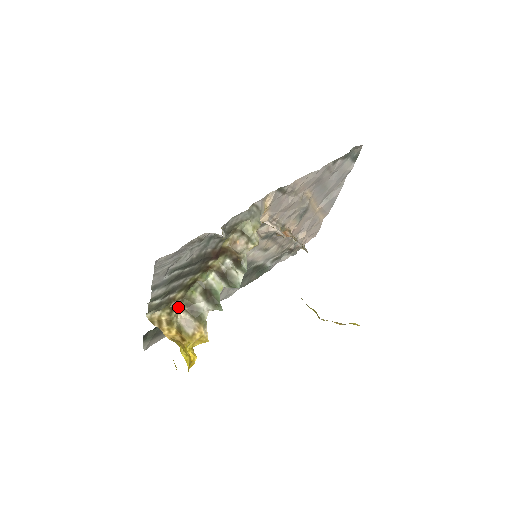
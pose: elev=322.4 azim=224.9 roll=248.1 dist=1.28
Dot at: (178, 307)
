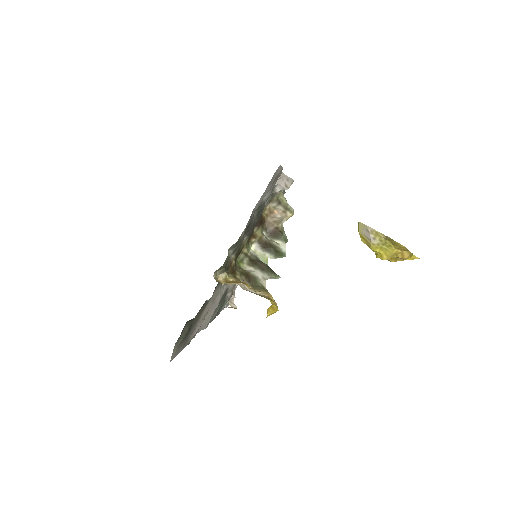
Dot at: (236, 274)
